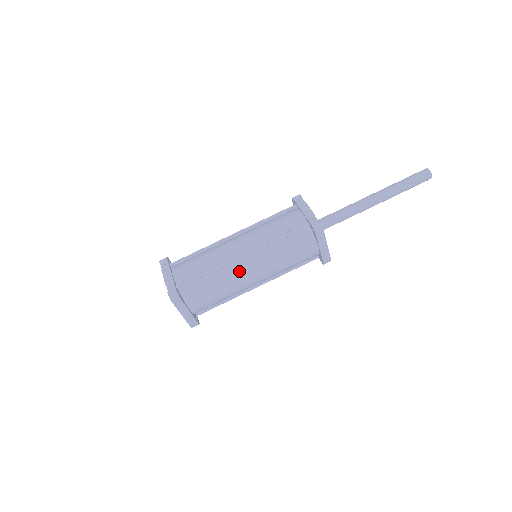
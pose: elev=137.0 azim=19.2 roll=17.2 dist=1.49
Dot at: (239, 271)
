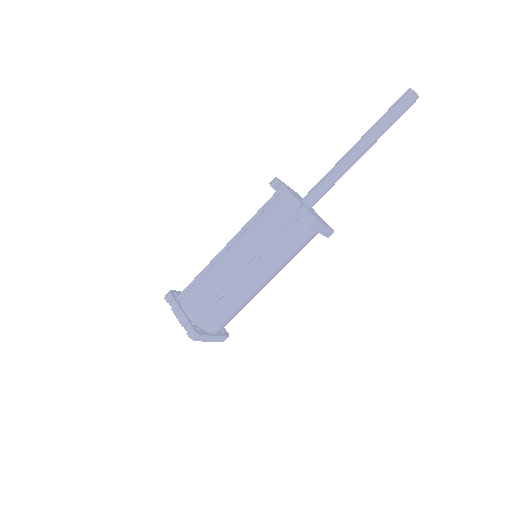
Dot at: (246, 286)
